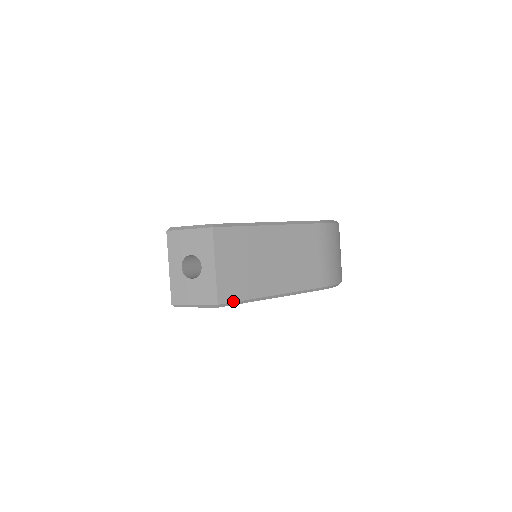
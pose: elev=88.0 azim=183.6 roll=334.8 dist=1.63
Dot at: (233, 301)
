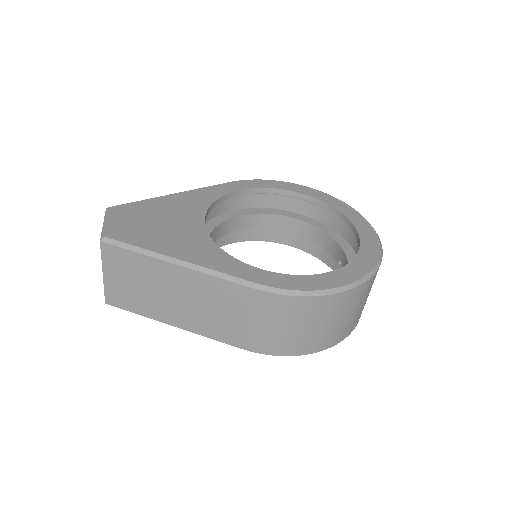
Dot at: (122, 308)
